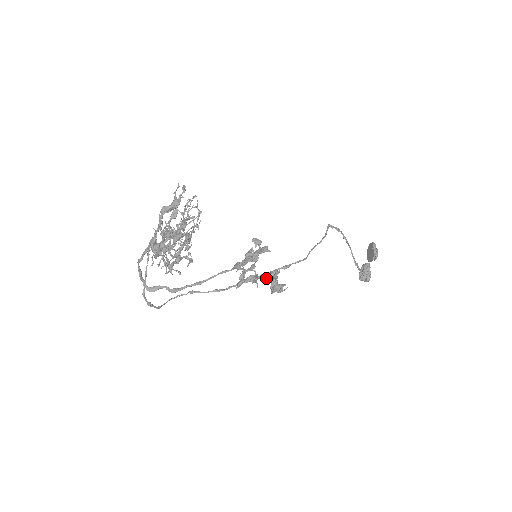
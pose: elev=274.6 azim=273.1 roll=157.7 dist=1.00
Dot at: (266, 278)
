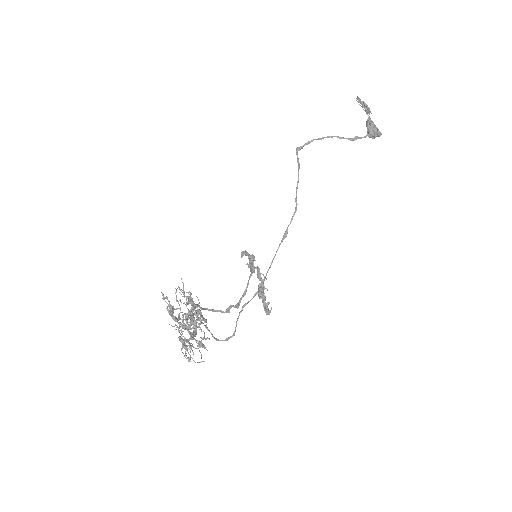
Dot at: occluded
